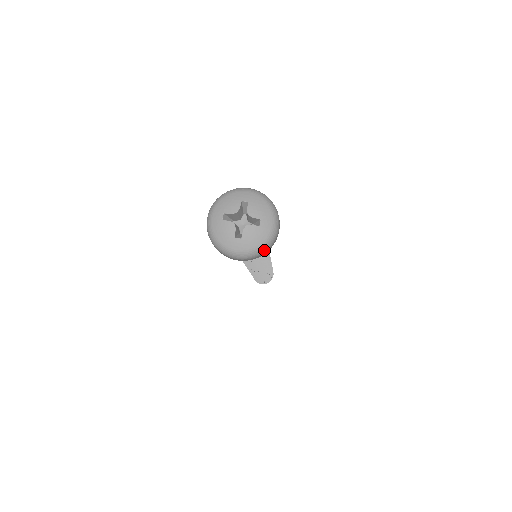
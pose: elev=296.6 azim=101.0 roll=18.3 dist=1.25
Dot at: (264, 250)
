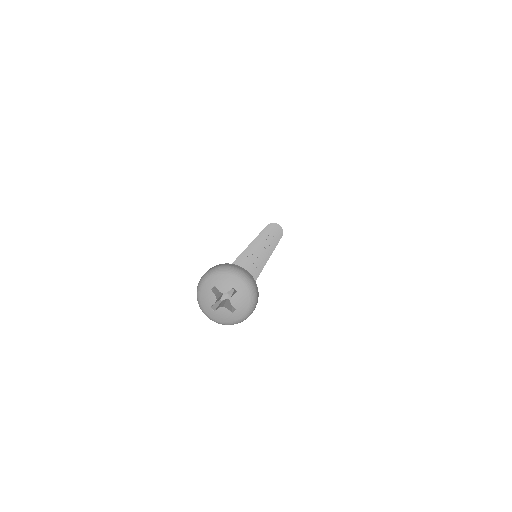
Dot at: (256, 298)
